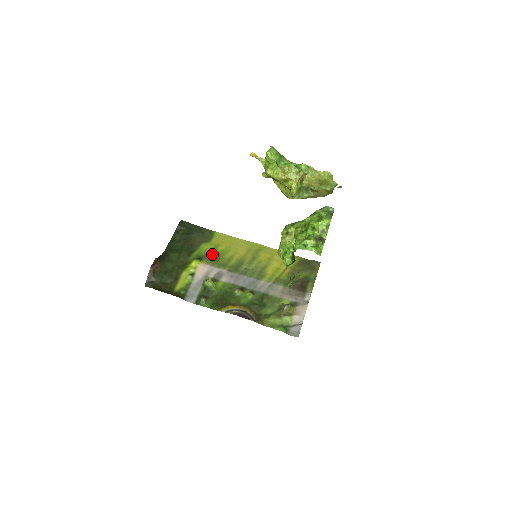
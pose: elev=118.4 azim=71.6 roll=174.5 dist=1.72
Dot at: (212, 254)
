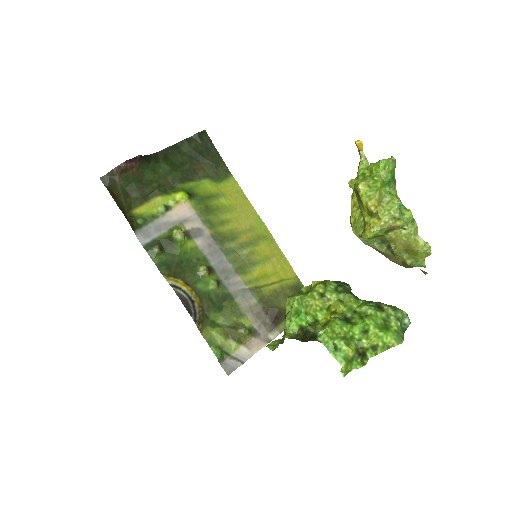
Dot at: (209, 200)
